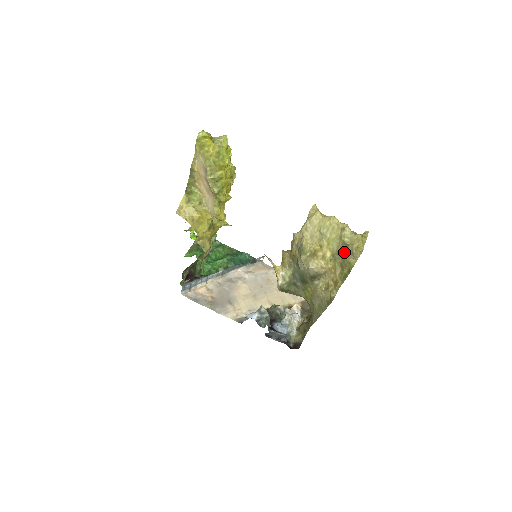
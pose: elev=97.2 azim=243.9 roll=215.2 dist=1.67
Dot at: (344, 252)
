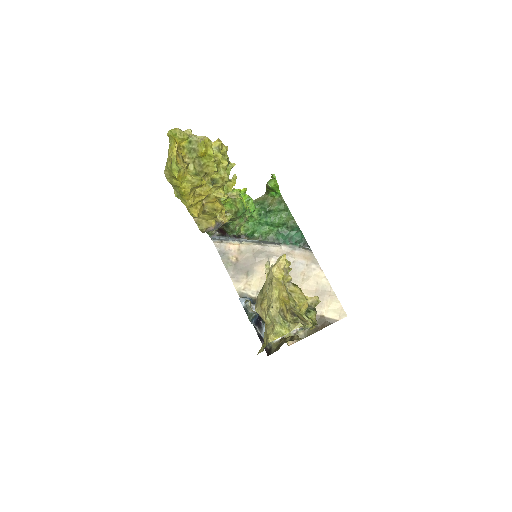
Dot at: (266, 326)
